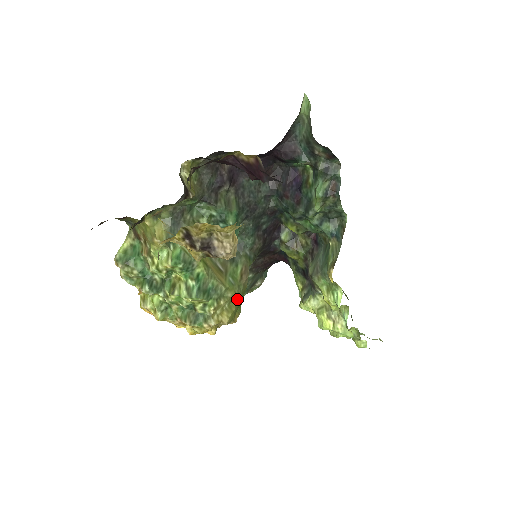
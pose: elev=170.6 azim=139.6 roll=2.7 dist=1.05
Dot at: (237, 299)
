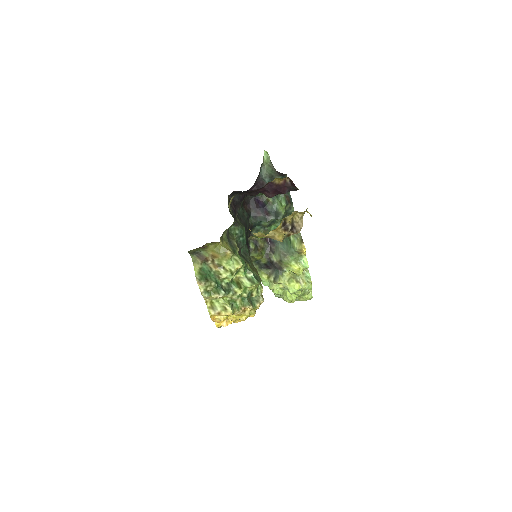
Dot at: occluded
